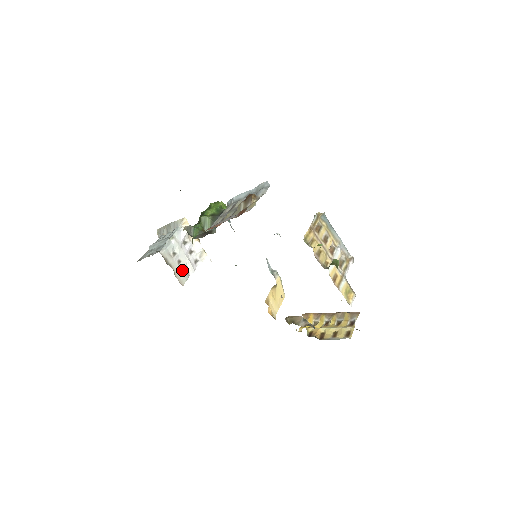
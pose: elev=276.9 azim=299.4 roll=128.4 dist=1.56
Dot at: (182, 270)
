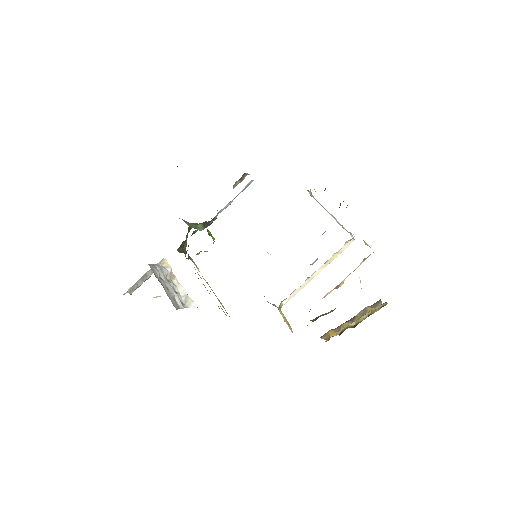
Dot at: (172, 297)
